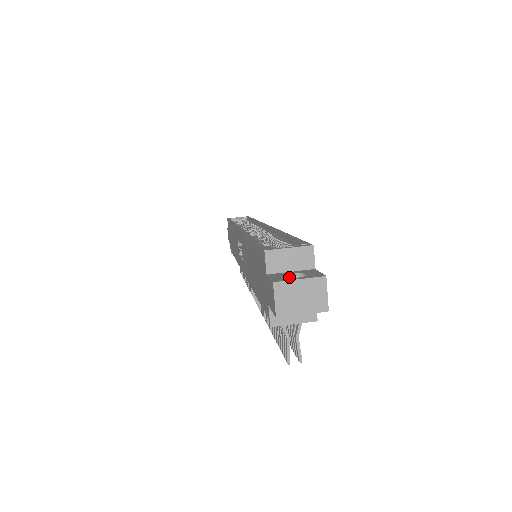
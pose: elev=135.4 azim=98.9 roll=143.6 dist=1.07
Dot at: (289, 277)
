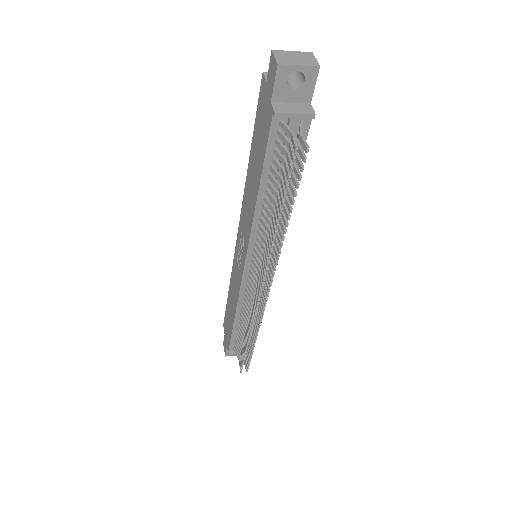
Dot at: occluded
